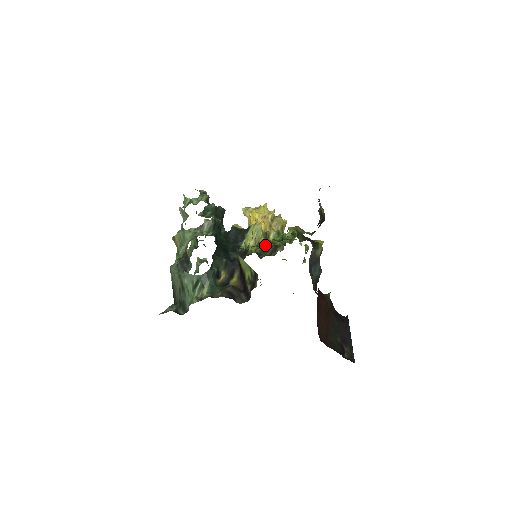
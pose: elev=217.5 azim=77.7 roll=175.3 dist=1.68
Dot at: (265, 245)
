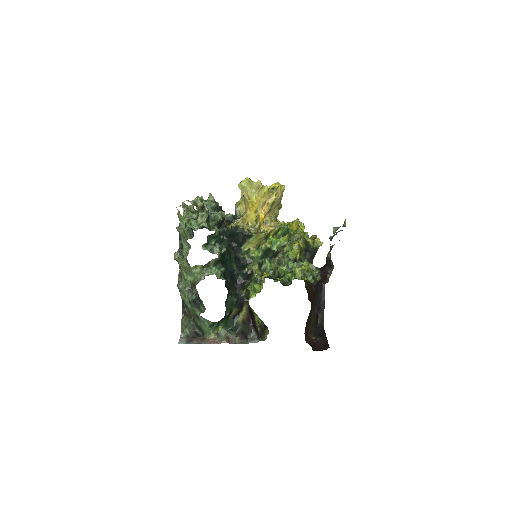
Dot at: (266, 251)
